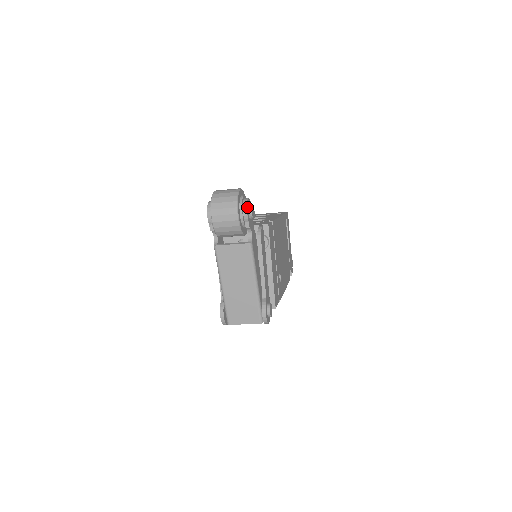
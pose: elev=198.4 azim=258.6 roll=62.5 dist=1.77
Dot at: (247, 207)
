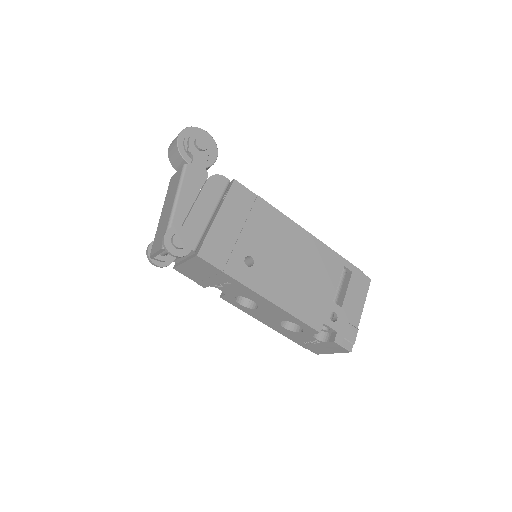
Dot at: (195, 135)
